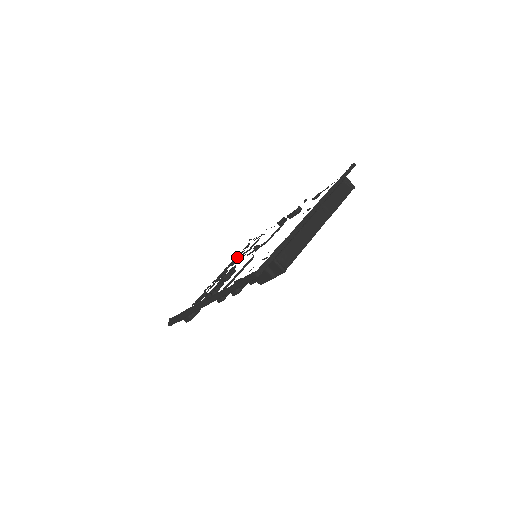
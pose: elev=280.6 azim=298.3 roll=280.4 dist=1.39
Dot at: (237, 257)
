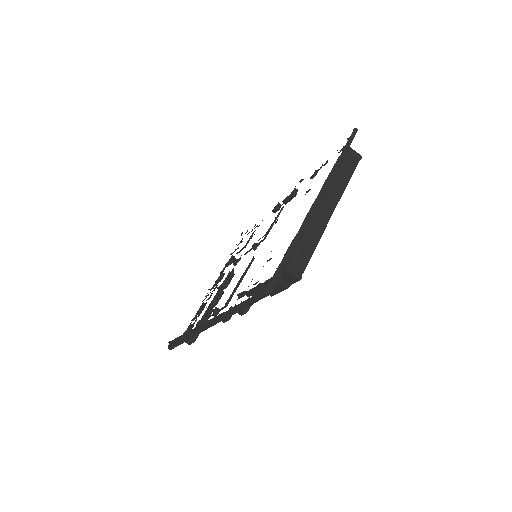
Dot at: (232, 256)
